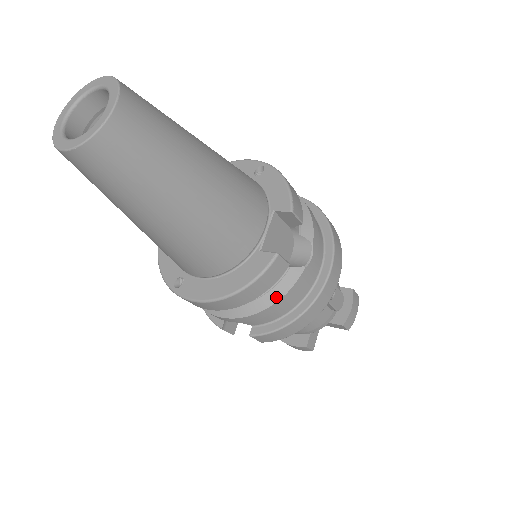
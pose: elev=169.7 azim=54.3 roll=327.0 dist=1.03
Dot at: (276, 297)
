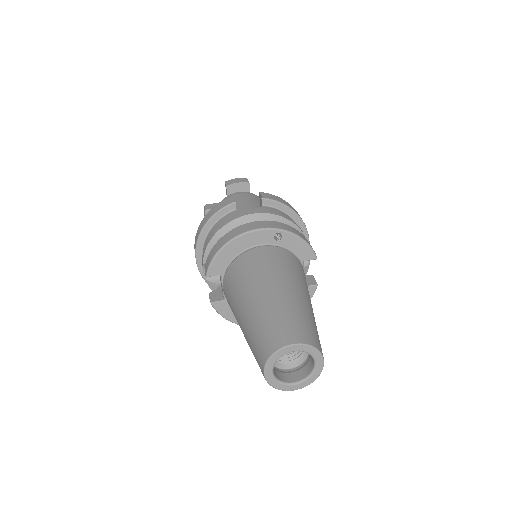
Dot at: occluded
